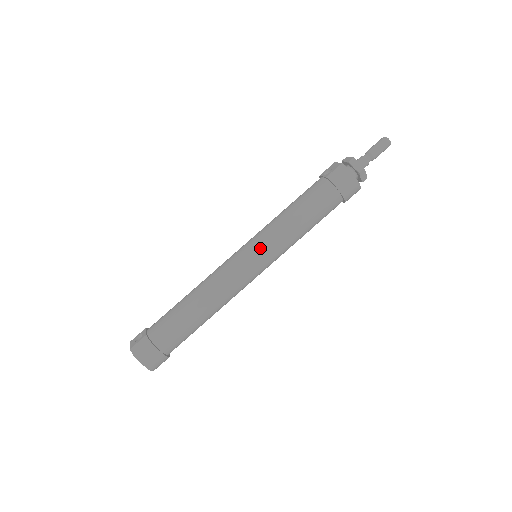
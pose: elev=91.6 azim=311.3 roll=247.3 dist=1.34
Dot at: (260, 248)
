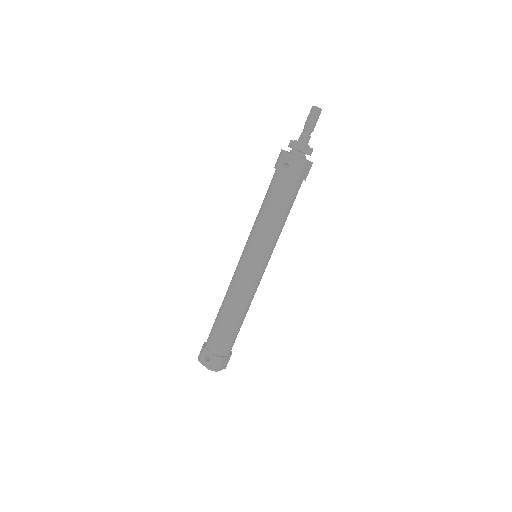
Dot at: (263, 256)
